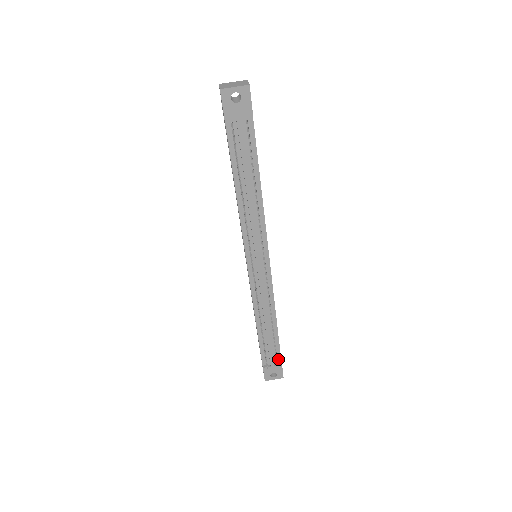
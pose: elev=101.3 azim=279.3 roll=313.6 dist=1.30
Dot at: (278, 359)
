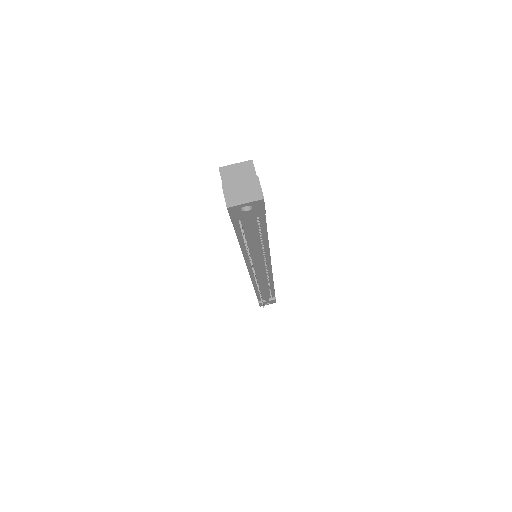
Dot at: (272, 296)
